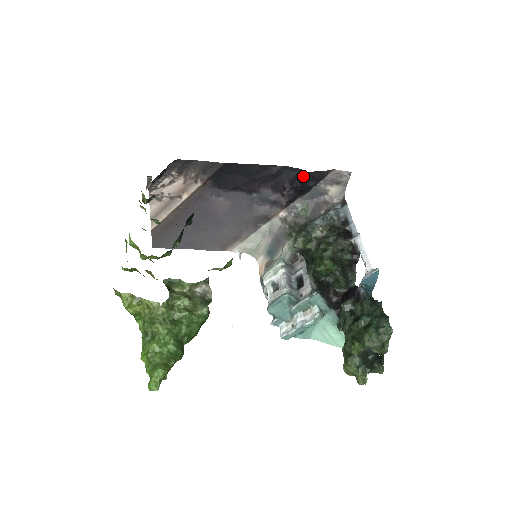
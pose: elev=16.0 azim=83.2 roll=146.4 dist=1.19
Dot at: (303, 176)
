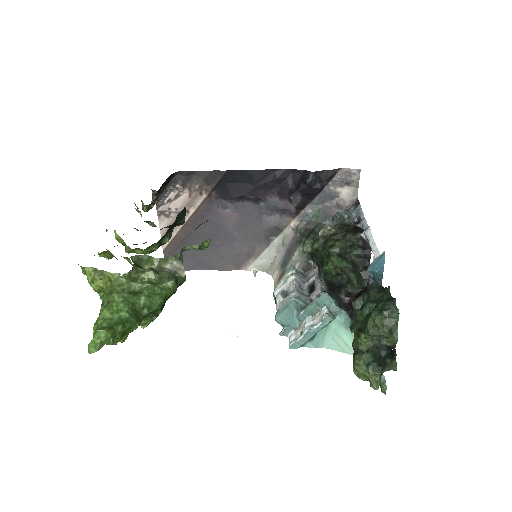
Dot at: (308, 177)
